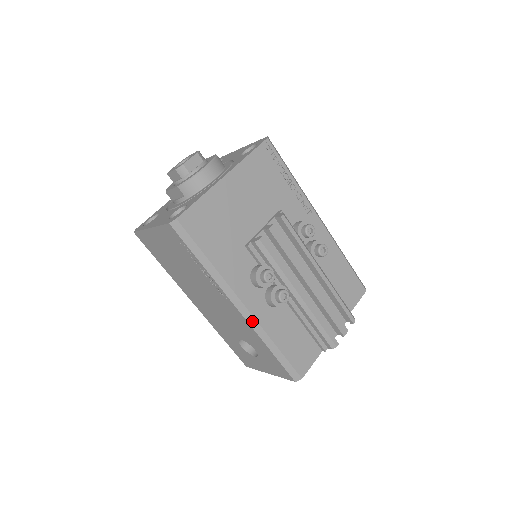
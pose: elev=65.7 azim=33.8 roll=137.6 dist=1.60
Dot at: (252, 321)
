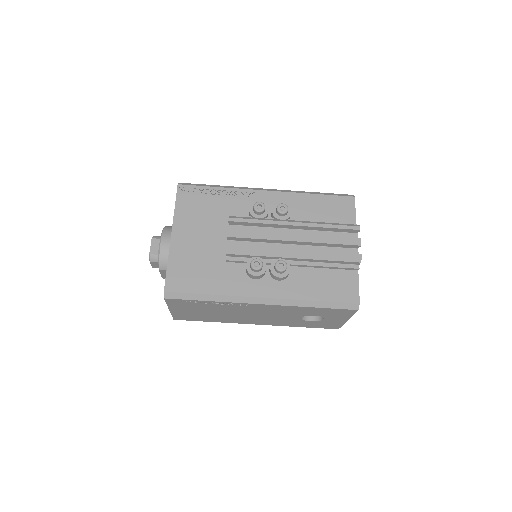
Dot at: (279, 302)
